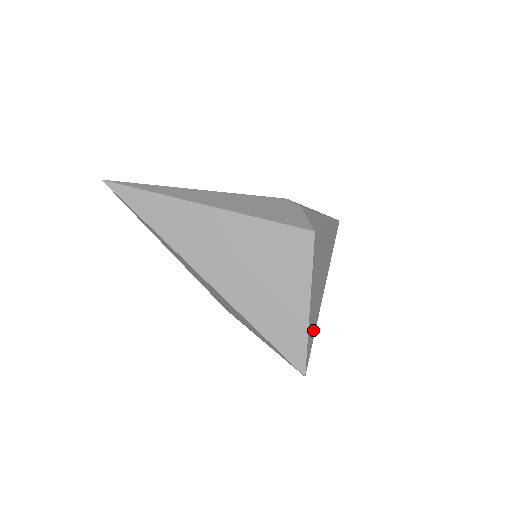
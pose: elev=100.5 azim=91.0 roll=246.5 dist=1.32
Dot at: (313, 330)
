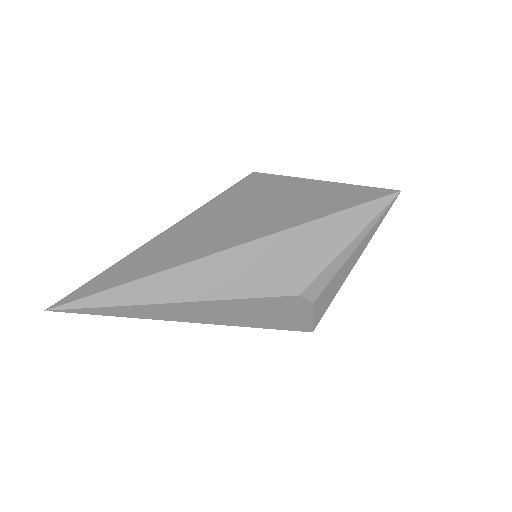
Dot at: occluded
